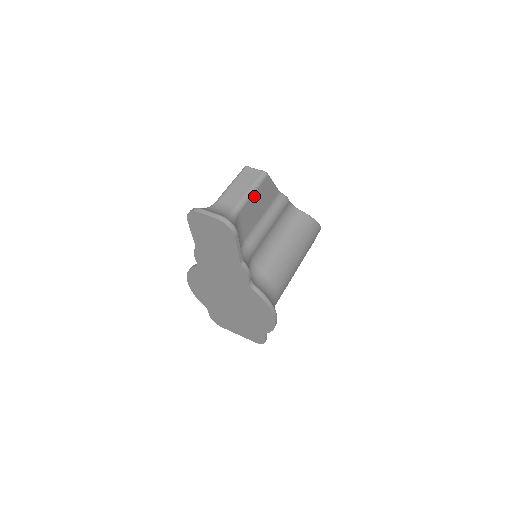
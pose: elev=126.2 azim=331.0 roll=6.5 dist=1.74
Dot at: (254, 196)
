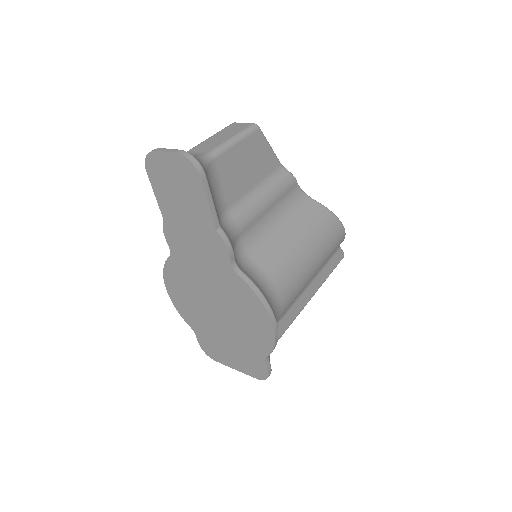
Dot at: (239, 148)
